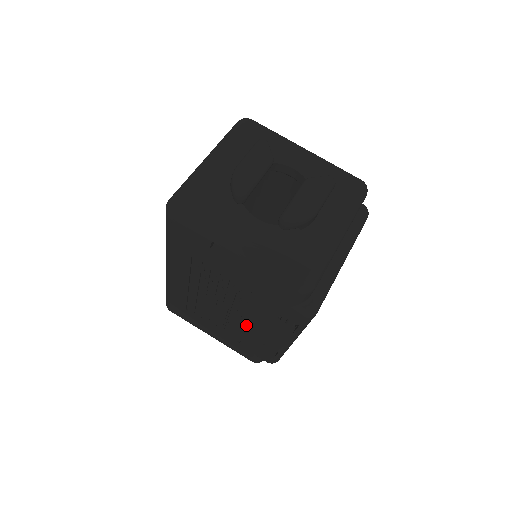
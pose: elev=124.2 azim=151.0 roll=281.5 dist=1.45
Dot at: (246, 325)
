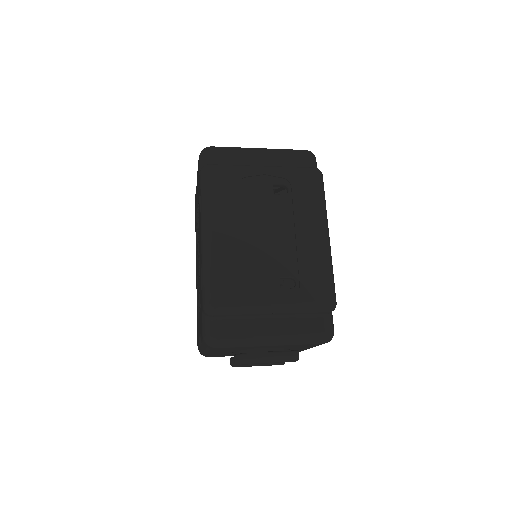
Dot at: occluded
